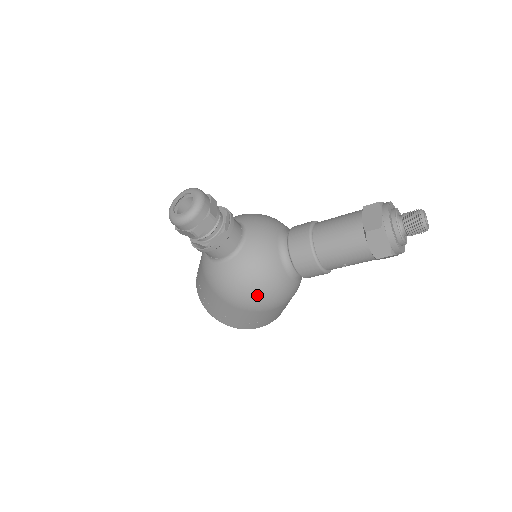
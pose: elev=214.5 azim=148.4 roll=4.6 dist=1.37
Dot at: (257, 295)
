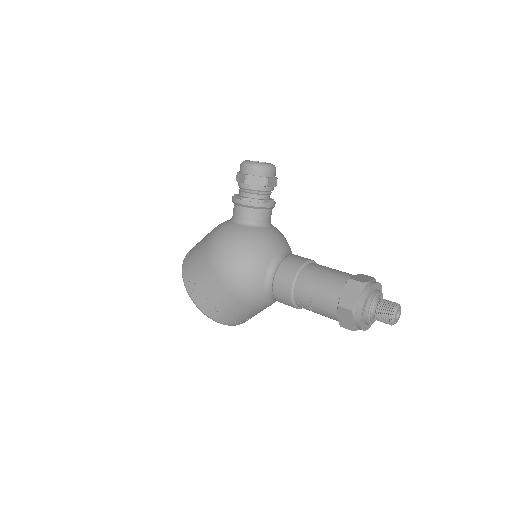
Dot at: (234, 261)
